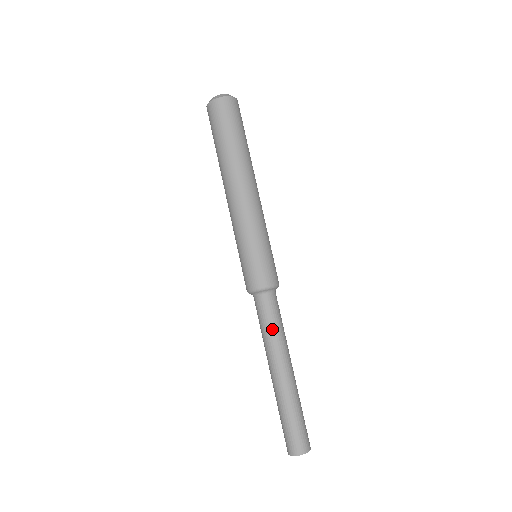
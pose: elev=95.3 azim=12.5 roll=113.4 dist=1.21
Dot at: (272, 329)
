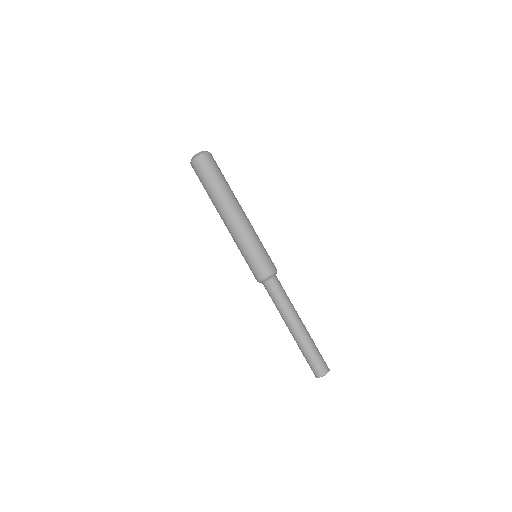
Dot at: (286, 298)
